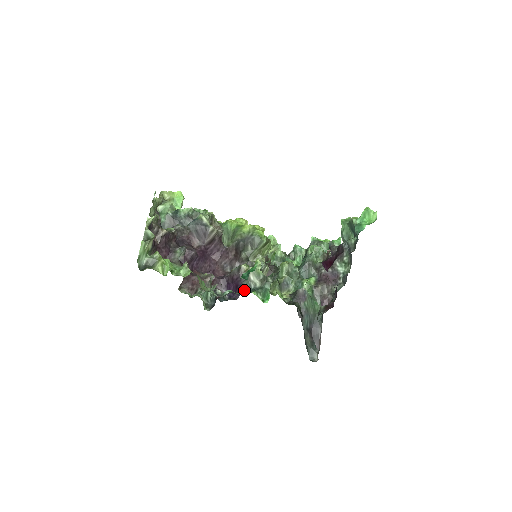
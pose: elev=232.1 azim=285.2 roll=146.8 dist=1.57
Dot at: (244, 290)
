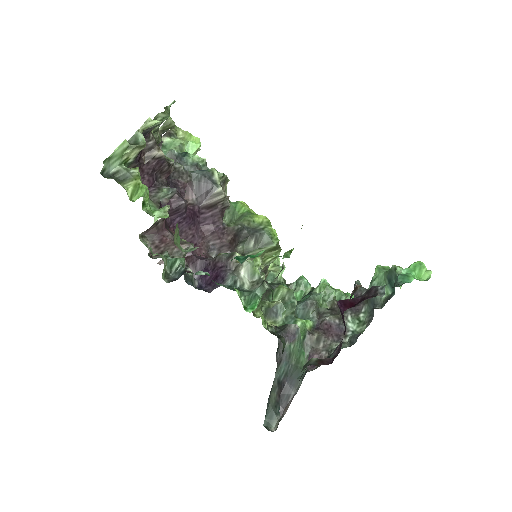
Dot at: (225, 284)
